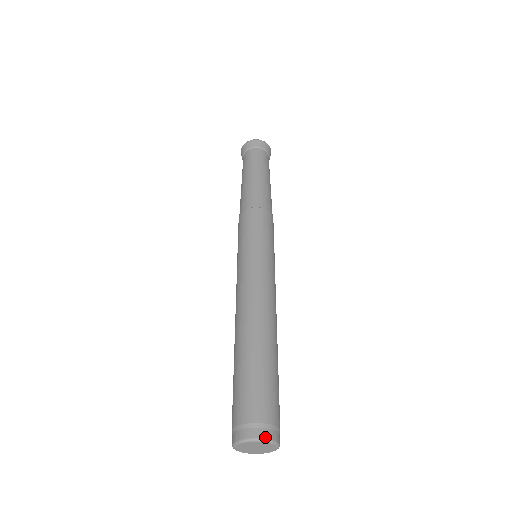
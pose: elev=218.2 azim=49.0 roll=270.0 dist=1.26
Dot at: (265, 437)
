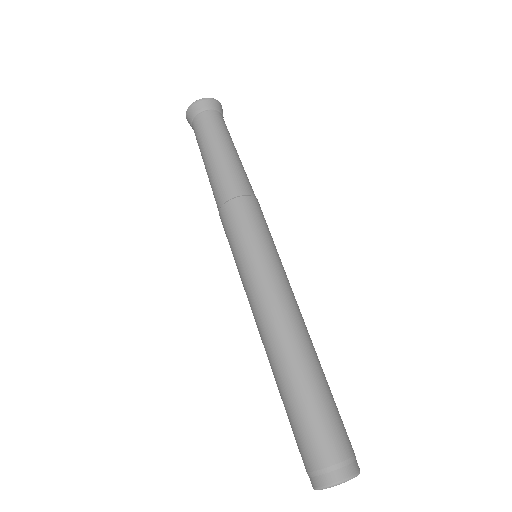
Dot at: (355, 472)
